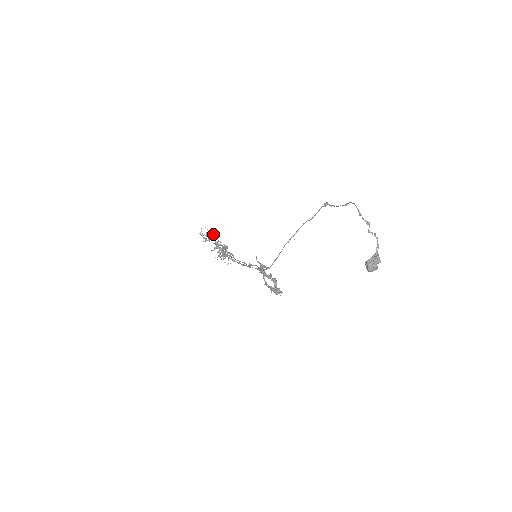
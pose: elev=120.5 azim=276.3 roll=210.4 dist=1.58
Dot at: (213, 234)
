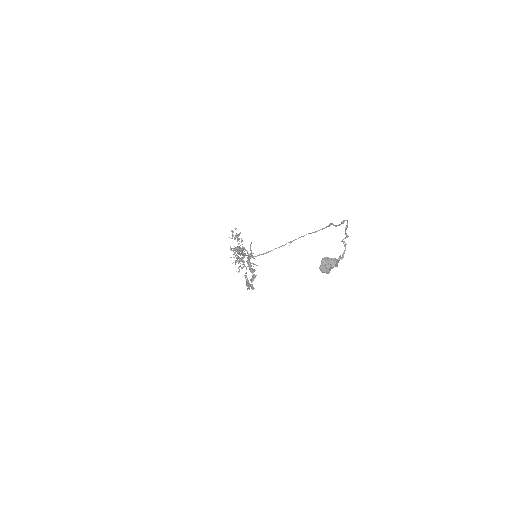
Dot at: (241, 238)
